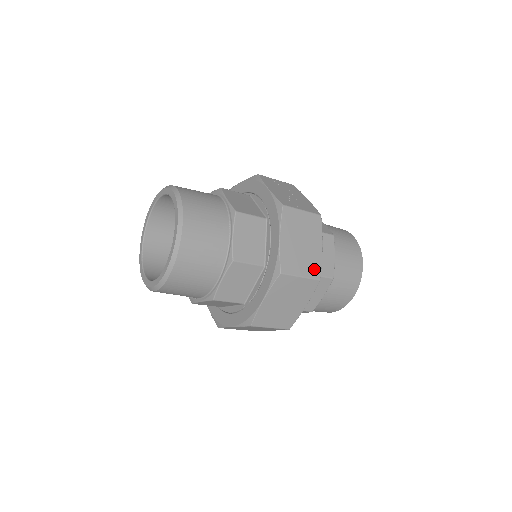
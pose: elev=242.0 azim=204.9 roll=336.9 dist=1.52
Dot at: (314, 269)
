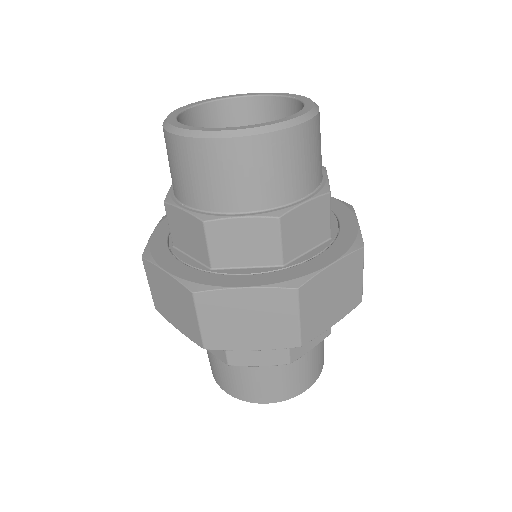
Dot at: (311, 330)
